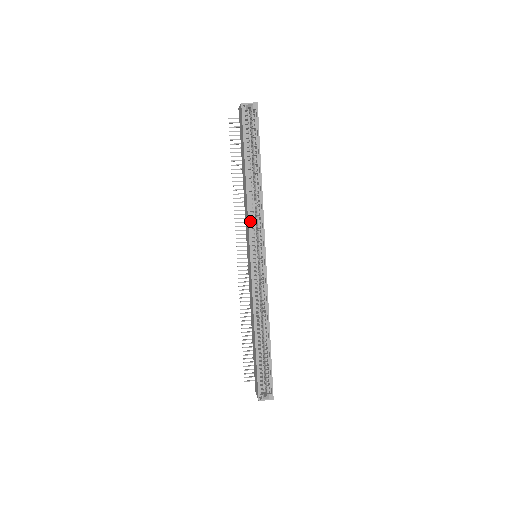
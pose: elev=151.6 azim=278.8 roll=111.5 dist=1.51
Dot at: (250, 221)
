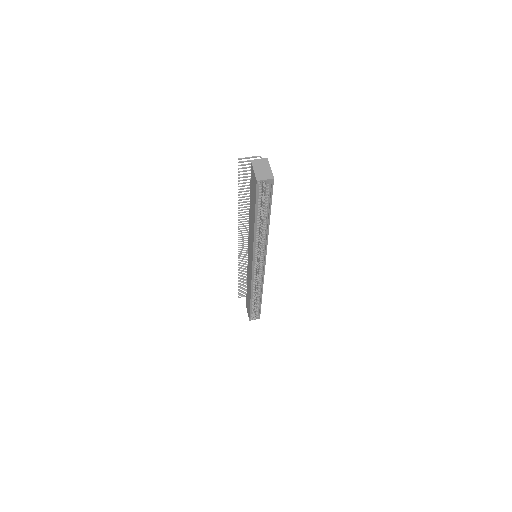
Dot at: (255, 249)
